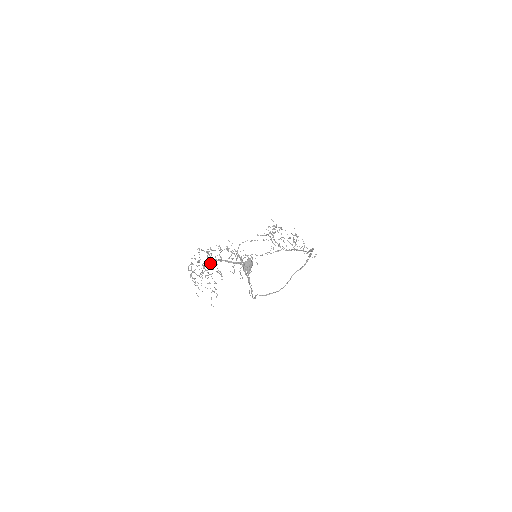
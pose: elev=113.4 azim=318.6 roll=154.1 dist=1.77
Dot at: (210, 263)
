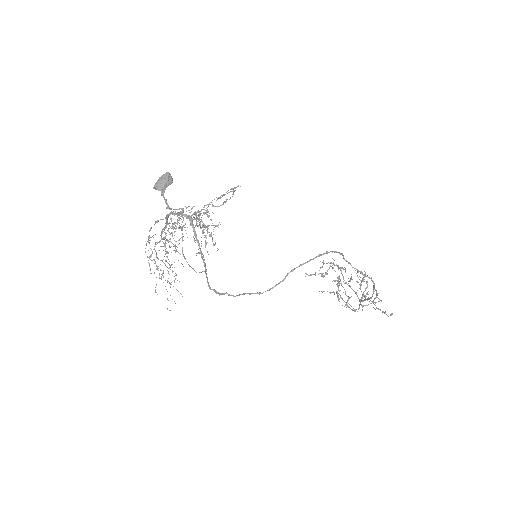
Dot at: (176, 241)
